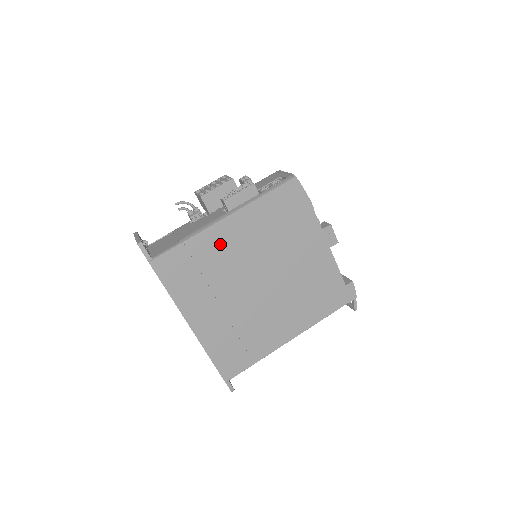
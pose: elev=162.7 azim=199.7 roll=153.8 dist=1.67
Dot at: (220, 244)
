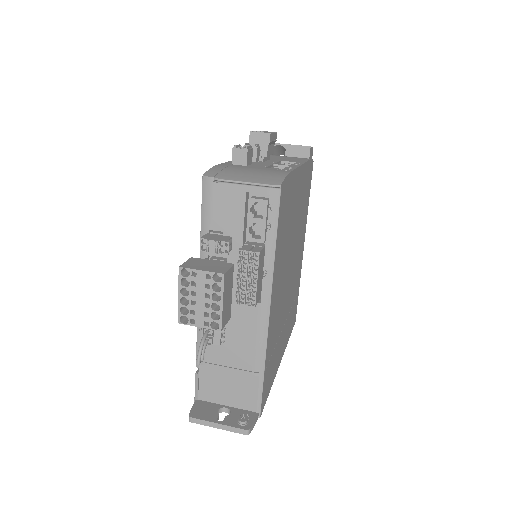
Dot at: (274, 320)
